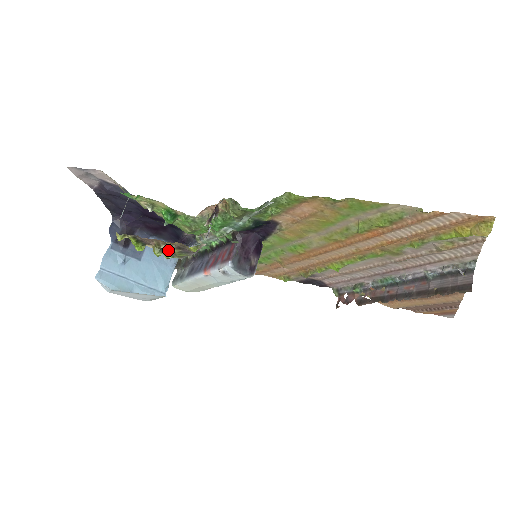
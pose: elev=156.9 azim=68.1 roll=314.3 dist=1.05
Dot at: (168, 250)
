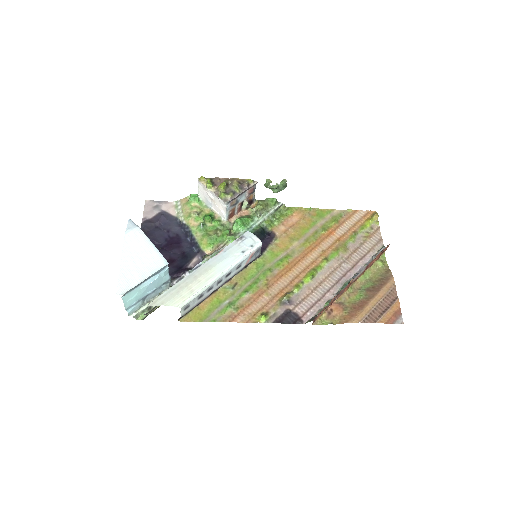
Dot at: (226, 190)
